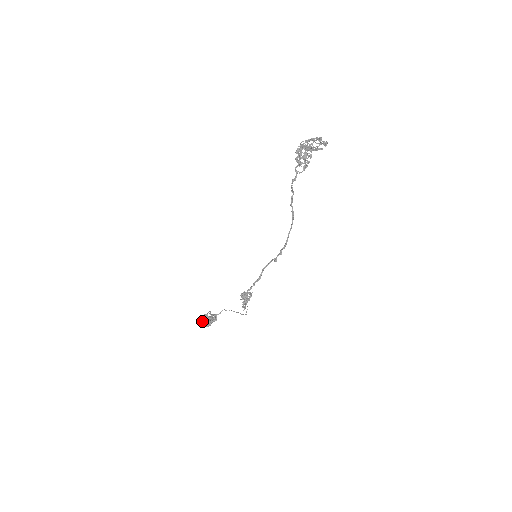
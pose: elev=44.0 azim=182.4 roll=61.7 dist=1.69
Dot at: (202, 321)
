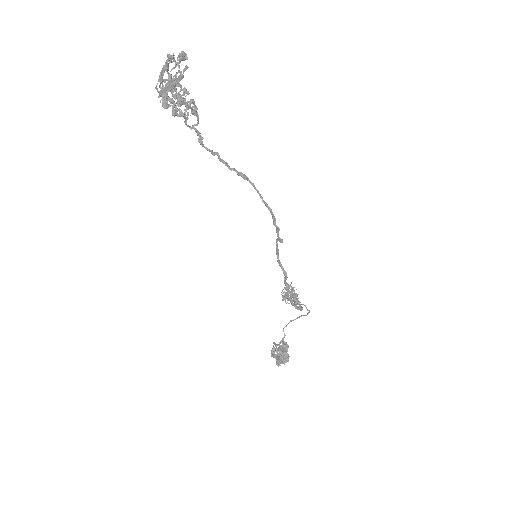
Dot at: (277, 362)
